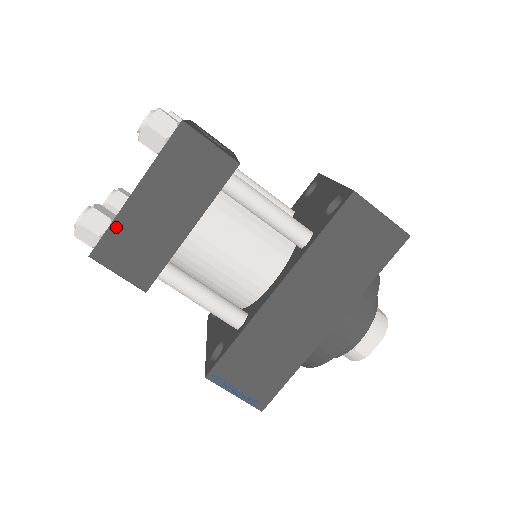
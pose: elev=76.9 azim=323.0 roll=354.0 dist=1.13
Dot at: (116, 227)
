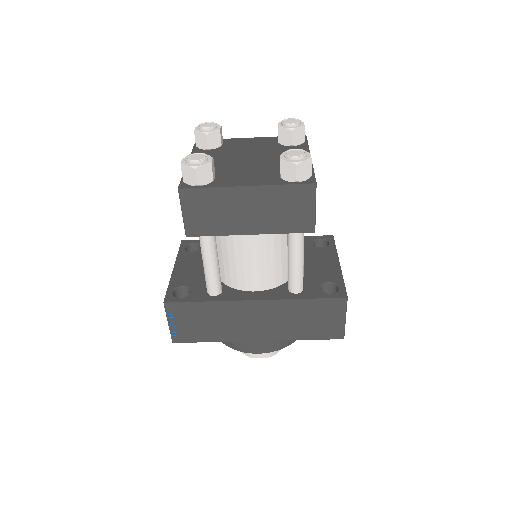
Dot at: (213, 192)
